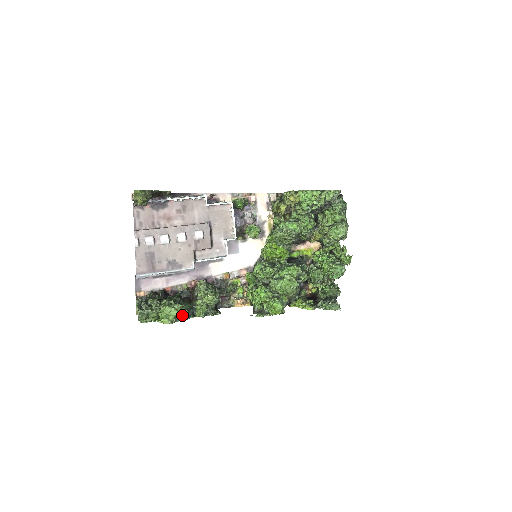
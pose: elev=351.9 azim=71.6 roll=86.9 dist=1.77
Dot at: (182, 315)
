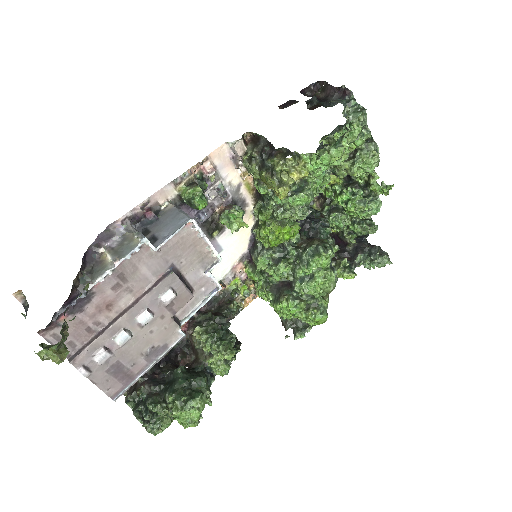
Dot at: occluded
